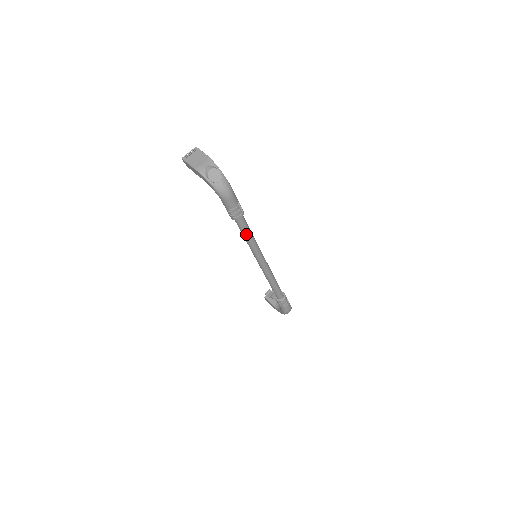
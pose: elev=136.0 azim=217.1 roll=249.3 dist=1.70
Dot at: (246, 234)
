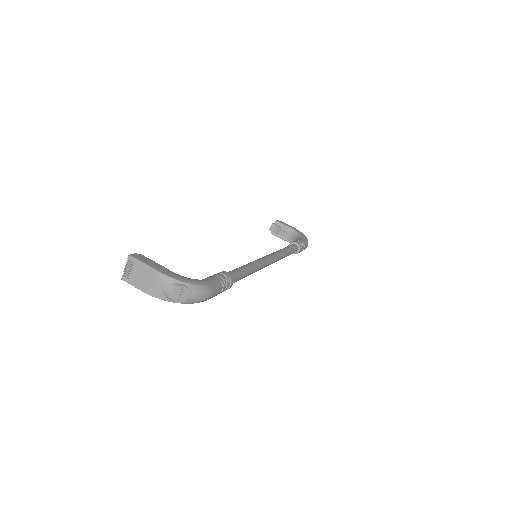
Dot at: (242, 278)
